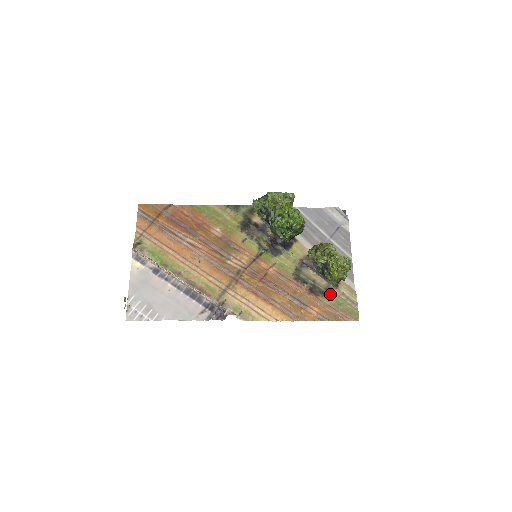
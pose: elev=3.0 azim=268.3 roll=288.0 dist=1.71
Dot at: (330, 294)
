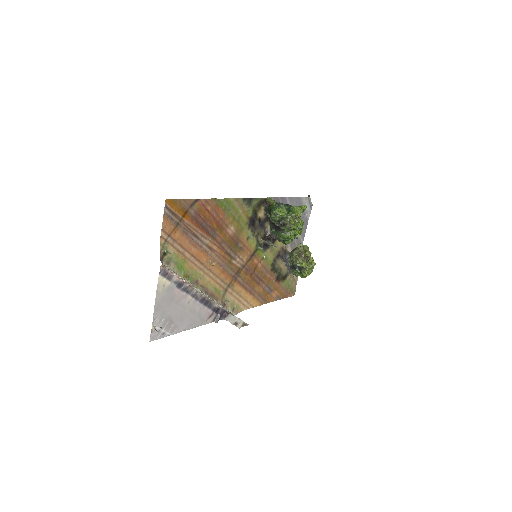
Dot at: (286, 279)
